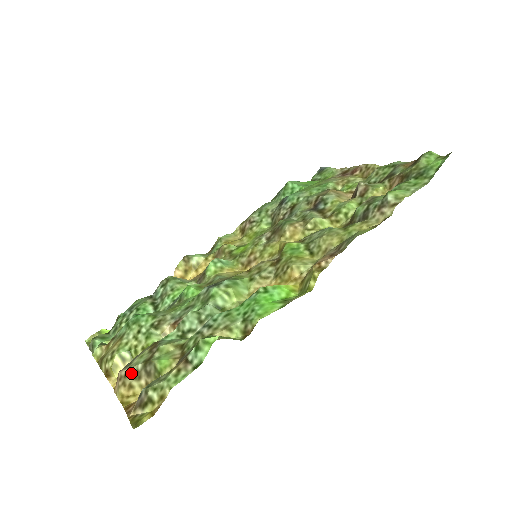
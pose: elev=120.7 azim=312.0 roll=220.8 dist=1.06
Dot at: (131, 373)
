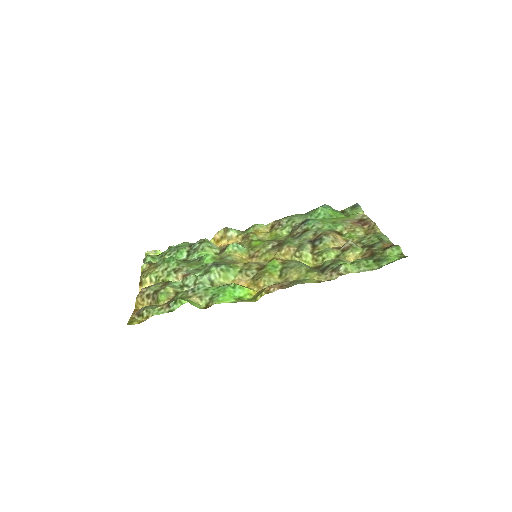
Dot at: (147, 293)
